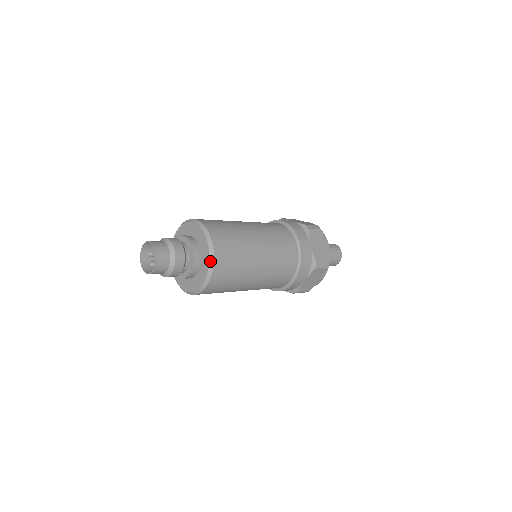
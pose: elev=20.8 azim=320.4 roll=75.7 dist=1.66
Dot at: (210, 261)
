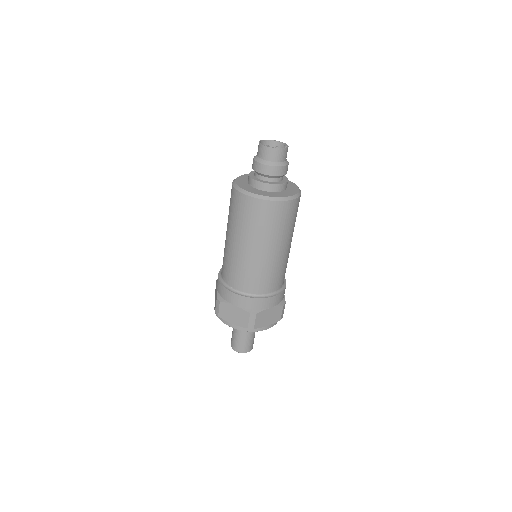
Dot at: (299, 192)
